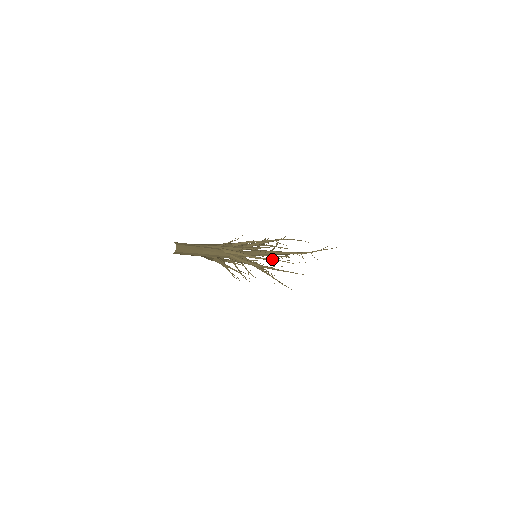
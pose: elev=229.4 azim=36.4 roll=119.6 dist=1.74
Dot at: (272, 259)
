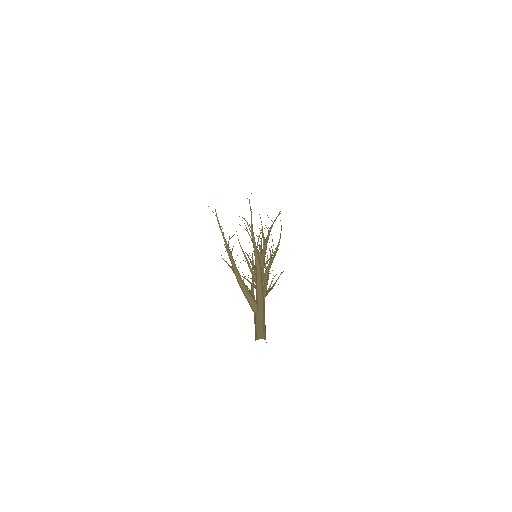
Dot at: occluded
